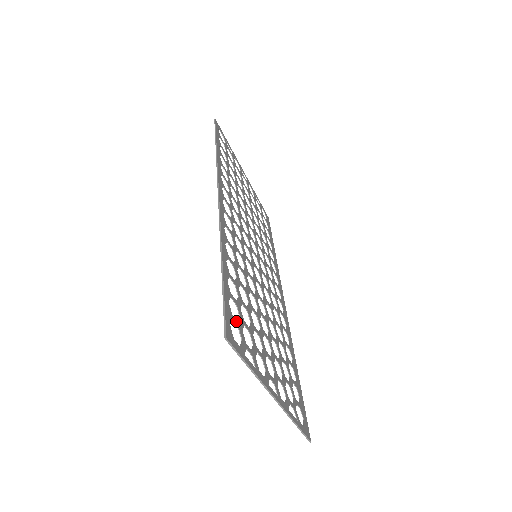
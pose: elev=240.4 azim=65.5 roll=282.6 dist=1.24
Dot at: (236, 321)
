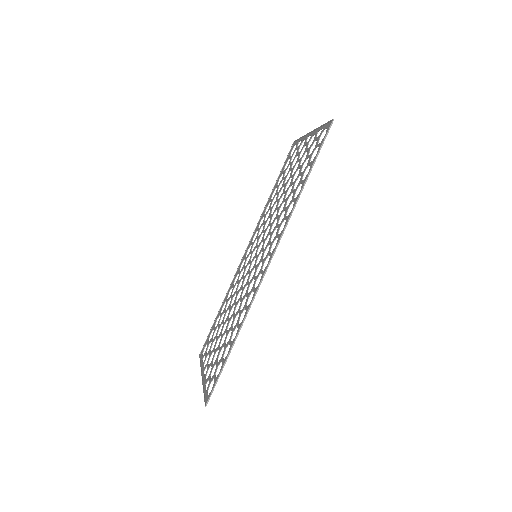
Dot at: (215, 377)
